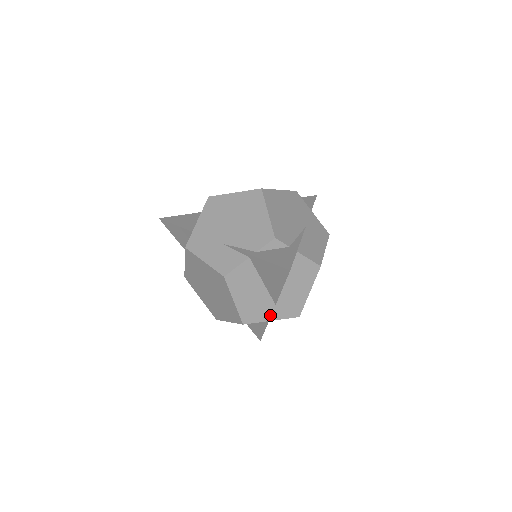
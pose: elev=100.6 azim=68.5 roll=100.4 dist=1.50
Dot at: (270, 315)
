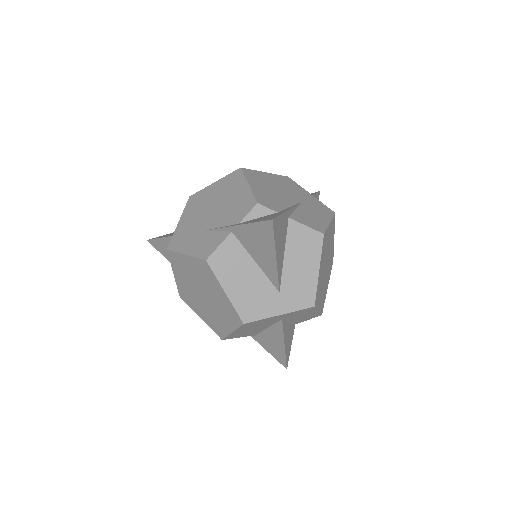
Dot at: (276, 307)
